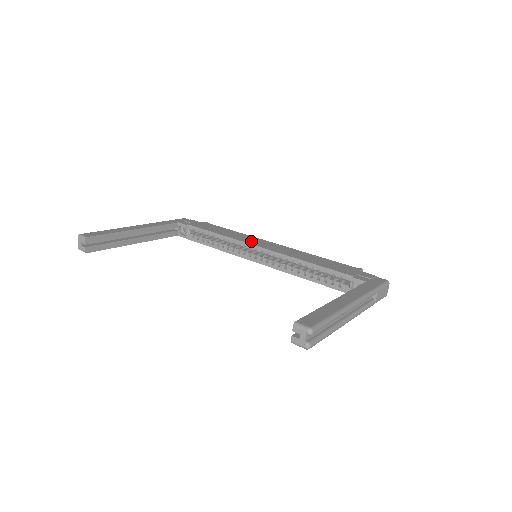
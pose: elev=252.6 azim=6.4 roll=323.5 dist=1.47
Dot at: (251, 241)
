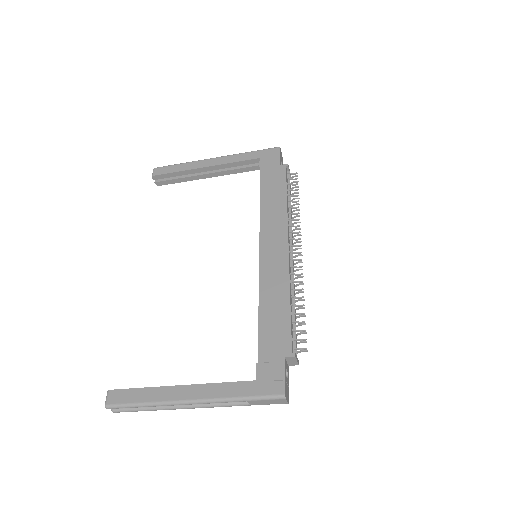
Dot at: (268, 232)
